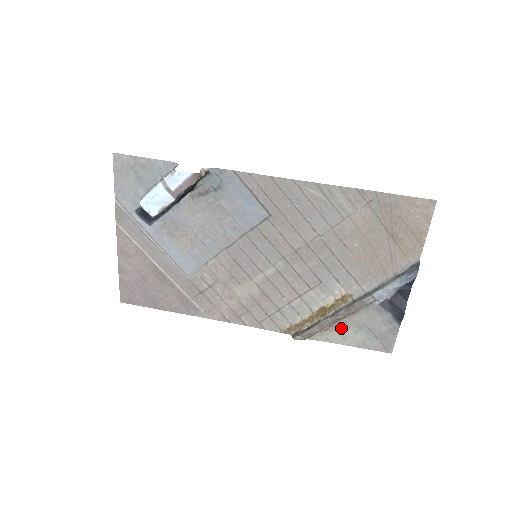
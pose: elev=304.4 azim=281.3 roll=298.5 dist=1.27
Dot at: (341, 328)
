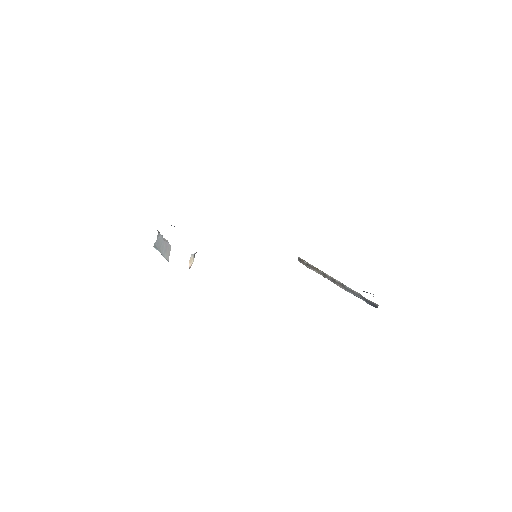
Dot at: occluded
